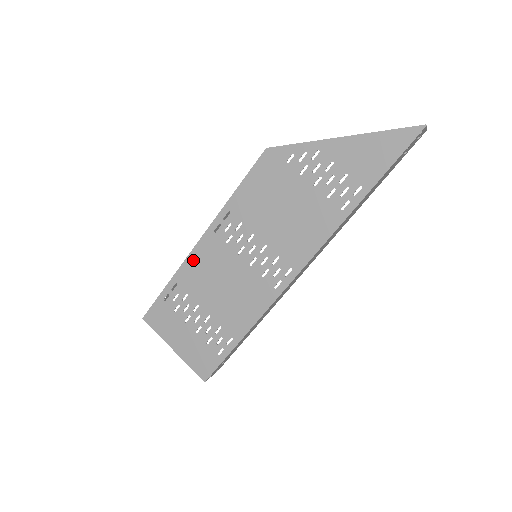
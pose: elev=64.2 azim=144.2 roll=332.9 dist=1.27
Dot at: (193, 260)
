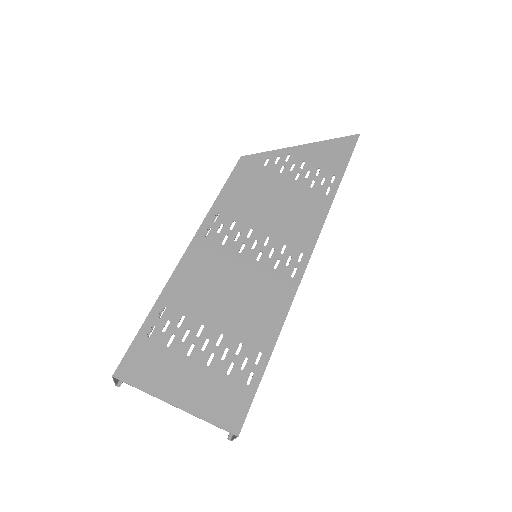
Dot at: (183, 272)
